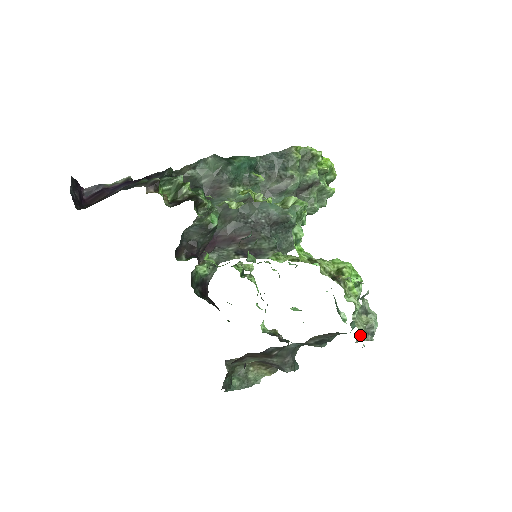
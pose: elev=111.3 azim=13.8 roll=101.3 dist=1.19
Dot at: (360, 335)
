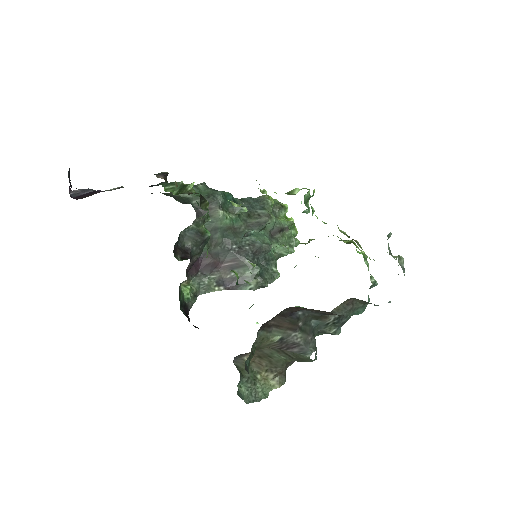
Dot at: (399, 258)
